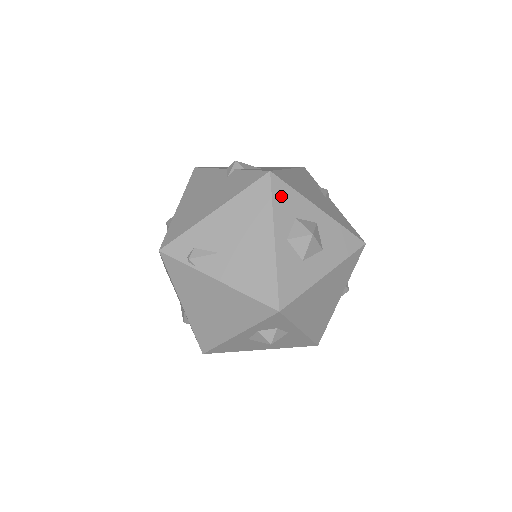
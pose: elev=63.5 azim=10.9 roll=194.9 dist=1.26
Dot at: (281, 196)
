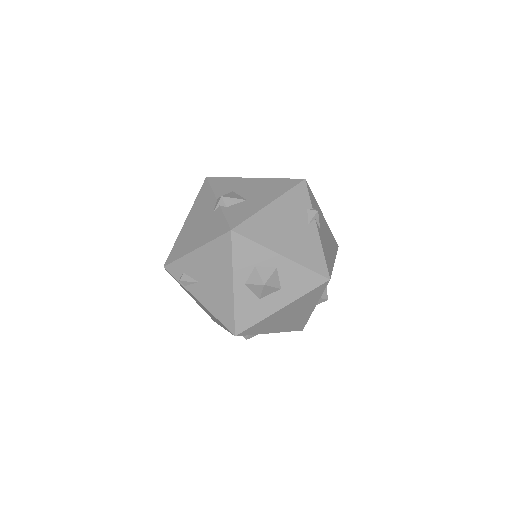
Dot at: (241, 250)
